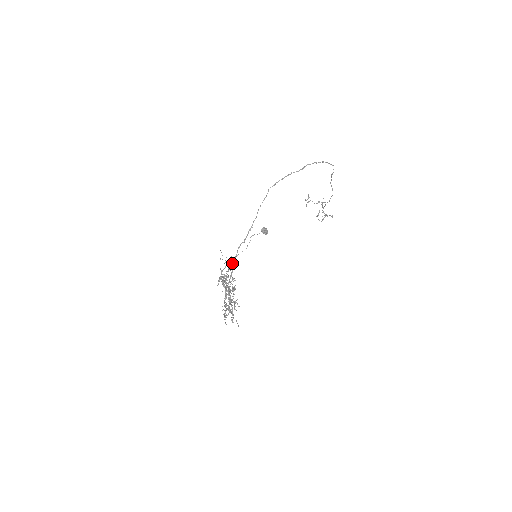
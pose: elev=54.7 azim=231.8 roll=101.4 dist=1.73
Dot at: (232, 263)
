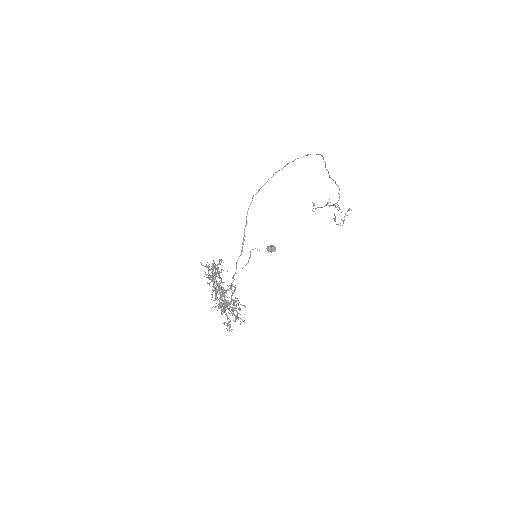
Dot at: occluded
